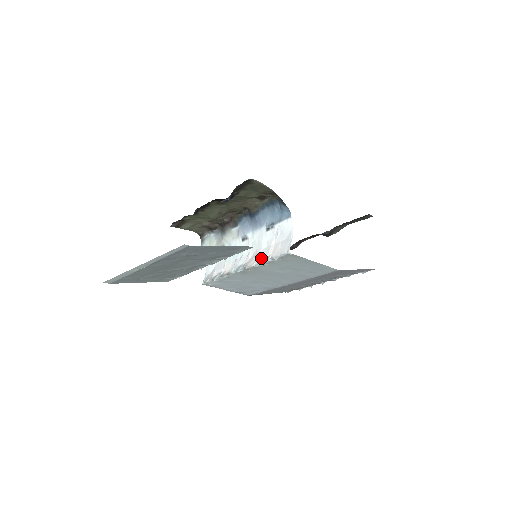
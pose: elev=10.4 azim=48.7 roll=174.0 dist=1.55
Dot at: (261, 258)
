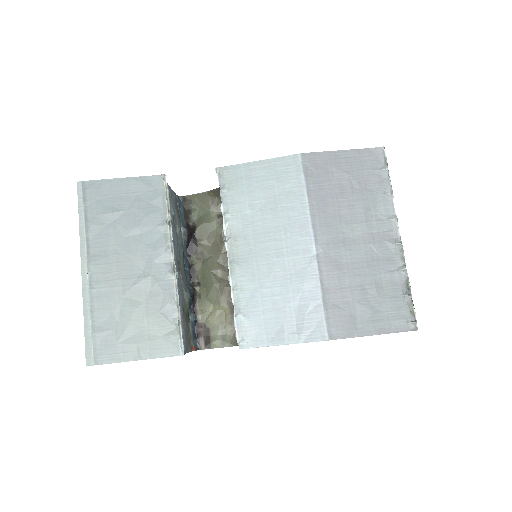
Dot at: occluded
